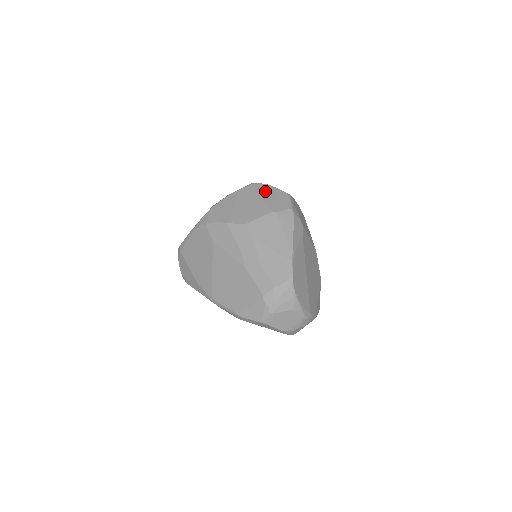
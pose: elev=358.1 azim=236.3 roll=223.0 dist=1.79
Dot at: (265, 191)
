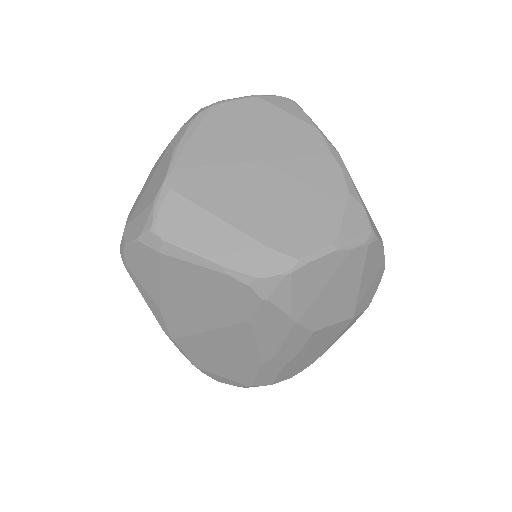
Dot at: (373, 266)
